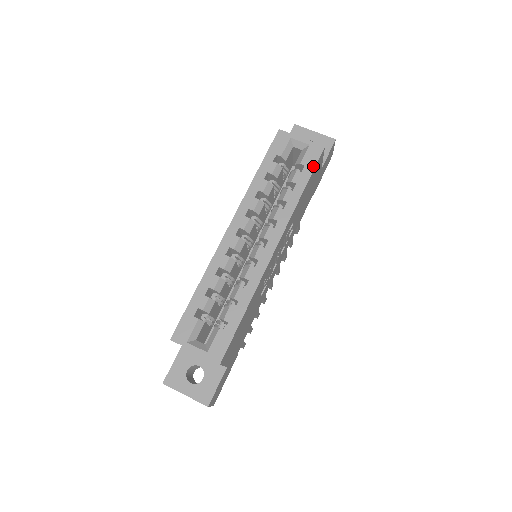
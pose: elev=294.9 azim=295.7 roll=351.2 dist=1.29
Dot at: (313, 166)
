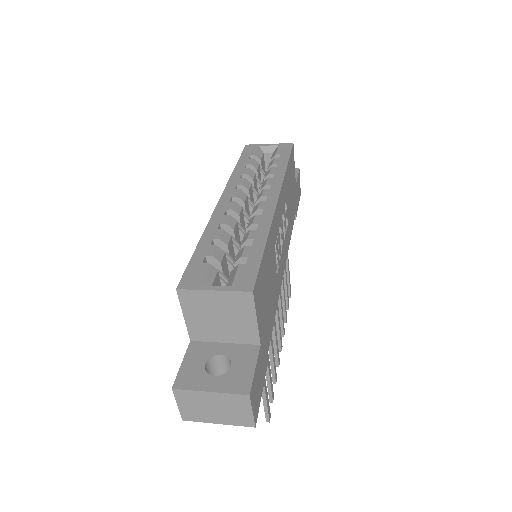
Dot at: (288, 153)
